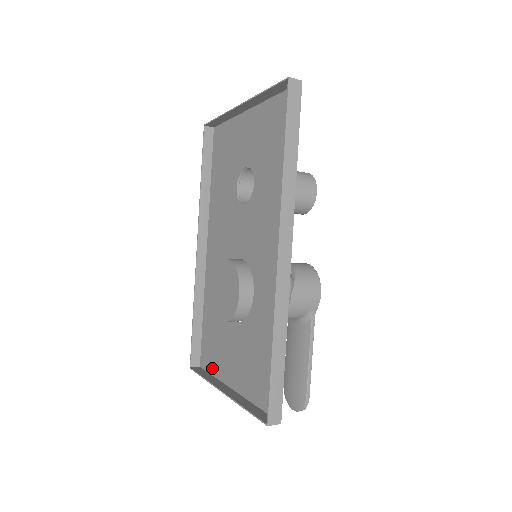
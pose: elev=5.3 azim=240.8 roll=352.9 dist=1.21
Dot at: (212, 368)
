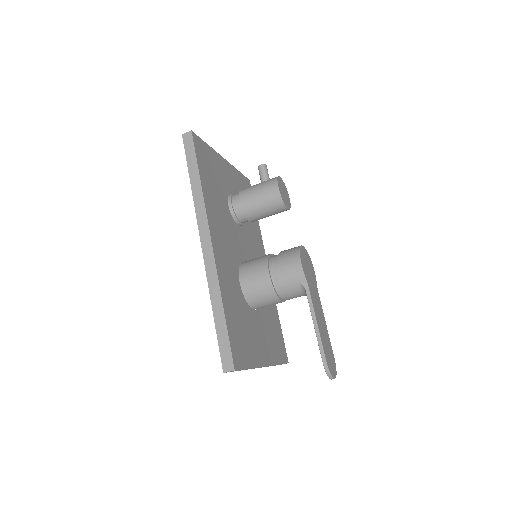
Dot at: (277, 358)
